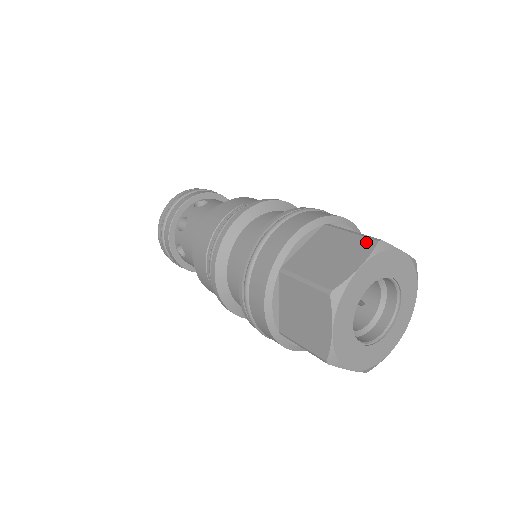
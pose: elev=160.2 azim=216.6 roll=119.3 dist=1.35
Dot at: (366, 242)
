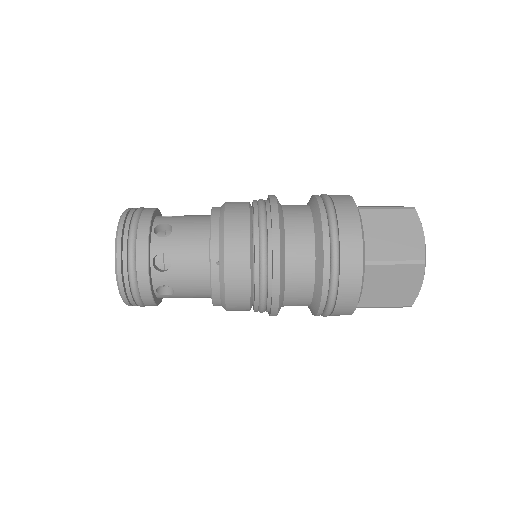
Dot at: (408, 213)
